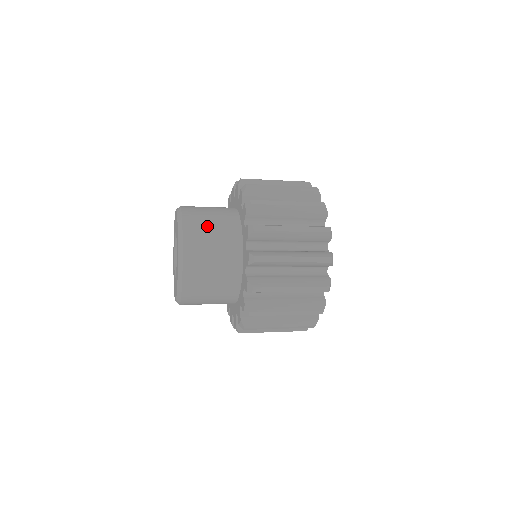
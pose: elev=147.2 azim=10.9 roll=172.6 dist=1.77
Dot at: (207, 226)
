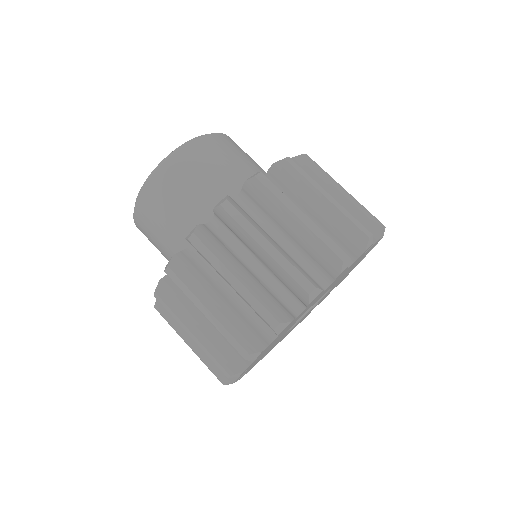
Dot at: (170, 203)
